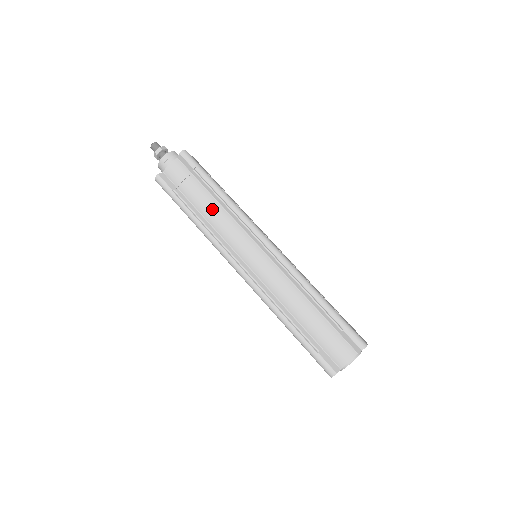
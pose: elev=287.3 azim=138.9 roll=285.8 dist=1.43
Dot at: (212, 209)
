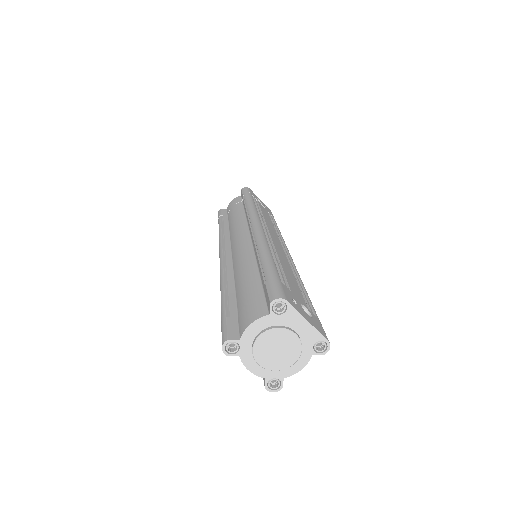
Dot at: (236, 217)
